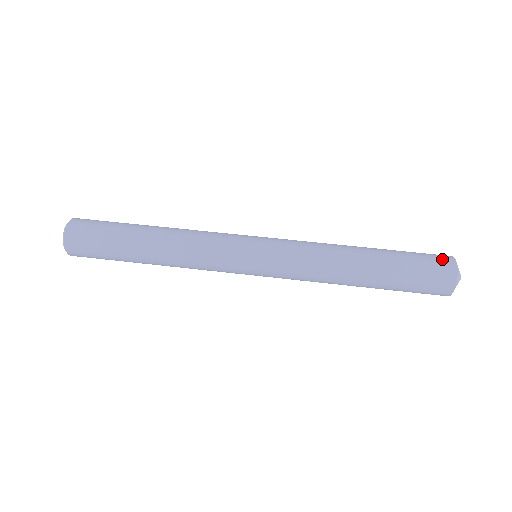
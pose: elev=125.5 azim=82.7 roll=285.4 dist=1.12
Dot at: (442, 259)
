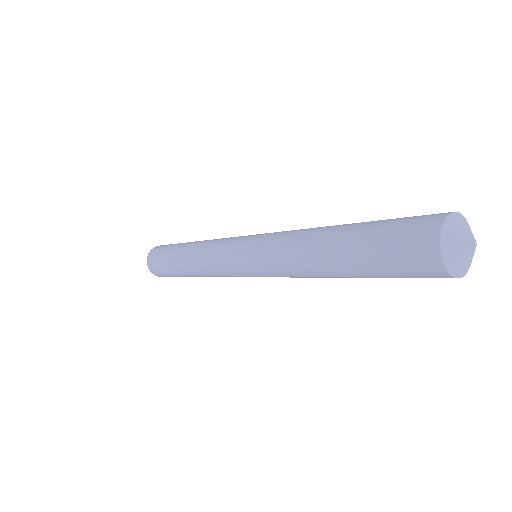
Dot at: occluded
